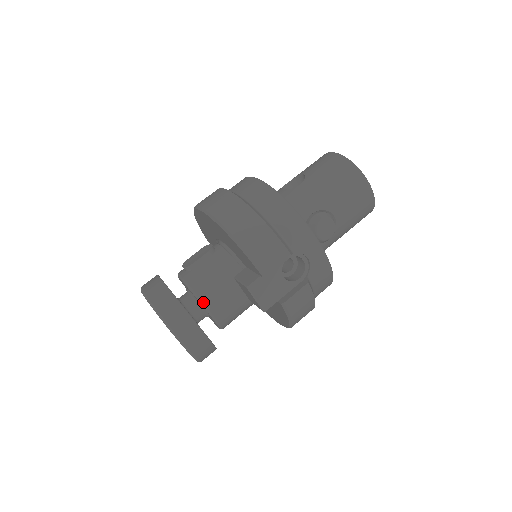
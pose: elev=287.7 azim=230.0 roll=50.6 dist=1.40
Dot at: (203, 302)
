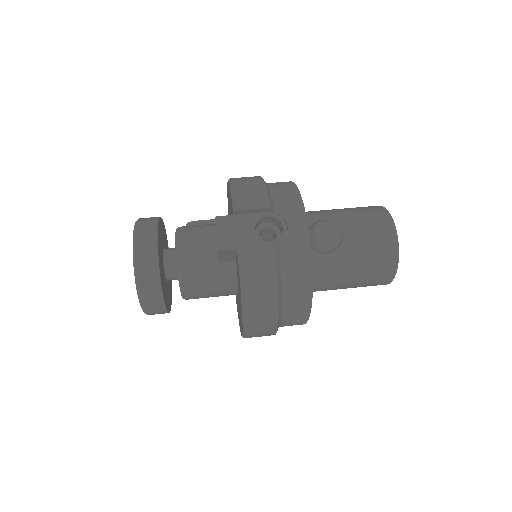
Dot at: (178, 238)
